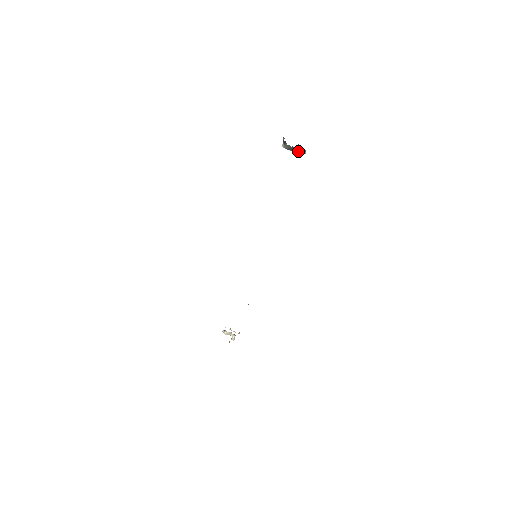
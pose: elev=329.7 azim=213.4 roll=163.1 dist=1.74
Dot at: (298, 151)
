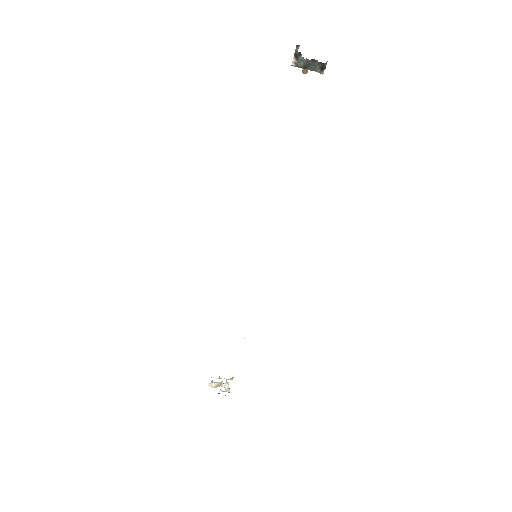
Dot at: (319, 67)
